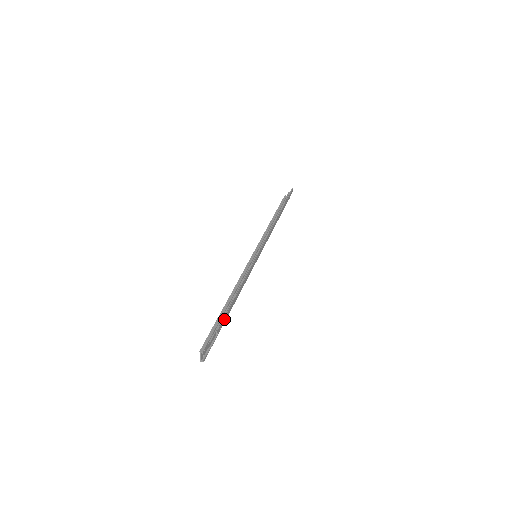
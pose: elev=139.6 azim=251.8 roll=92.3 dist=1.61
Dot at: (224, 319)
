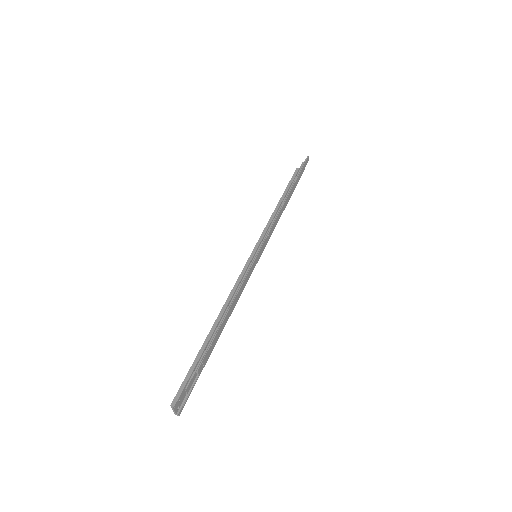
Dot at: (208, 352)
